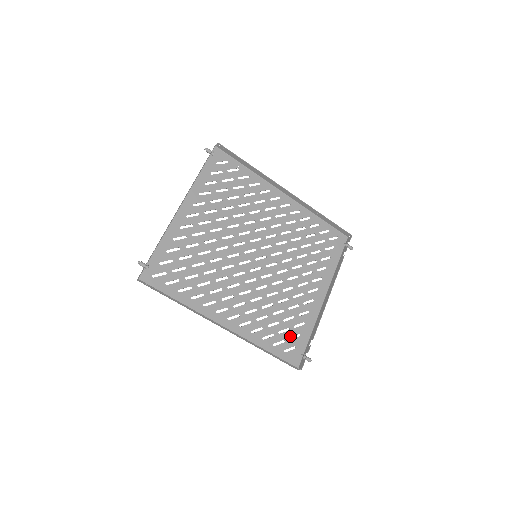
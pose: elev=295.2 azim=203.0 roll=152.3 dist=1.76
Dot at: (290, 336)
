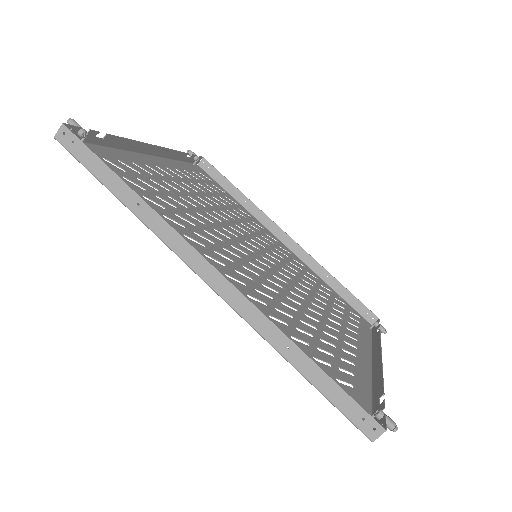
Dot at: (336, 376)
